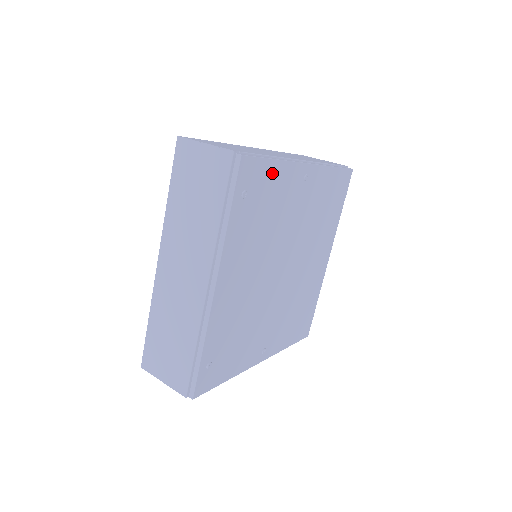
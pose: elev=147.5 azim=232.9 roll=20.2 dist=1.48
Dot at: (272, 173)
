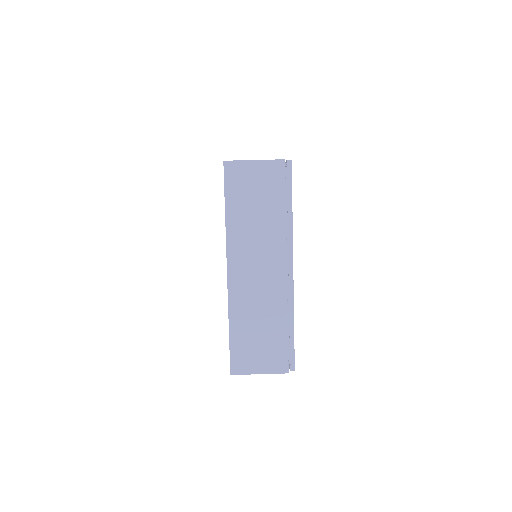
Dot at: occluded
